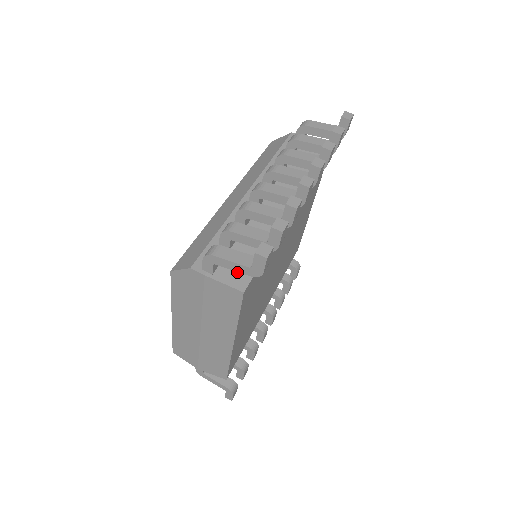
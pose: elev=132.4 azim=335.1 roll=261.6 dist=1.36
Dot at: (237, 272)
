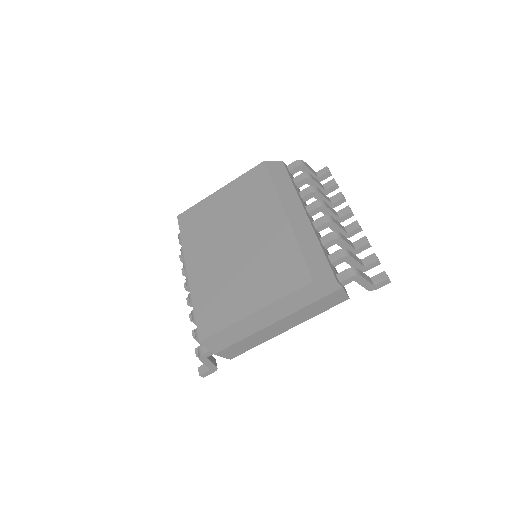
Dot at: occluded
